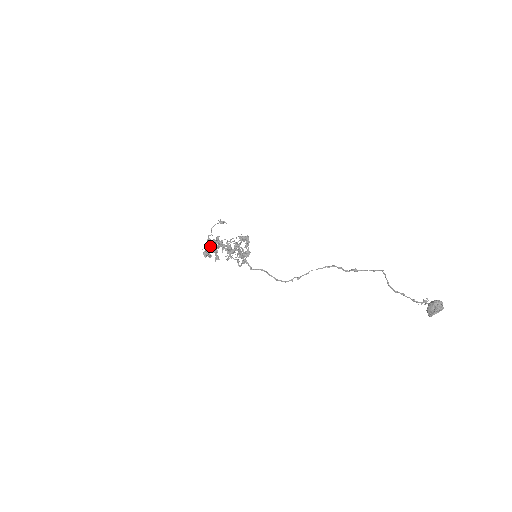
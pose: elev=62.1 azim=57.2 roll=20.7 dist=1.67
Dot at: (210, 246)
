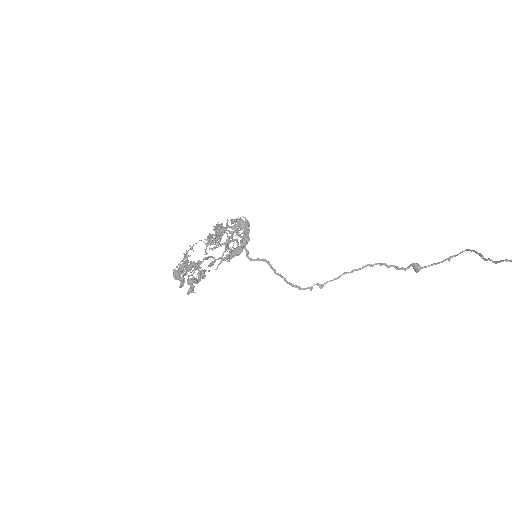
Dot at: occluded
